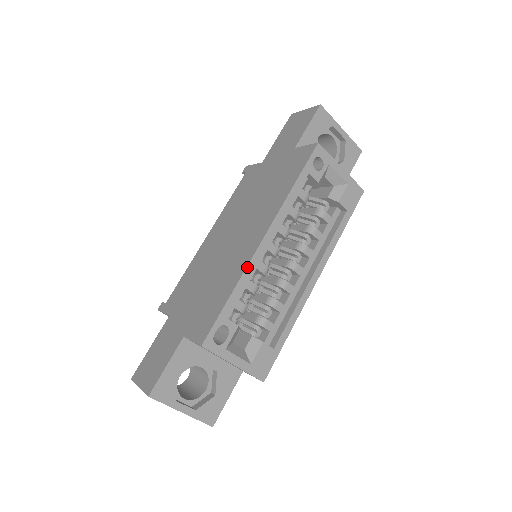
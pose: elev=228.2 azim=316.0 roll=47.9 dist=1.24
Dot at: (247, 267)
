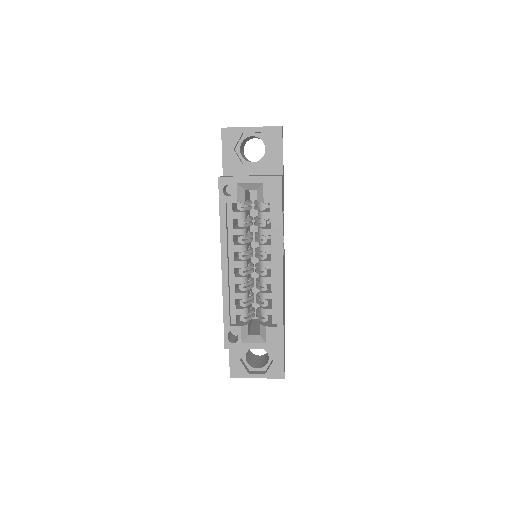
Dot at: (223, 290)
